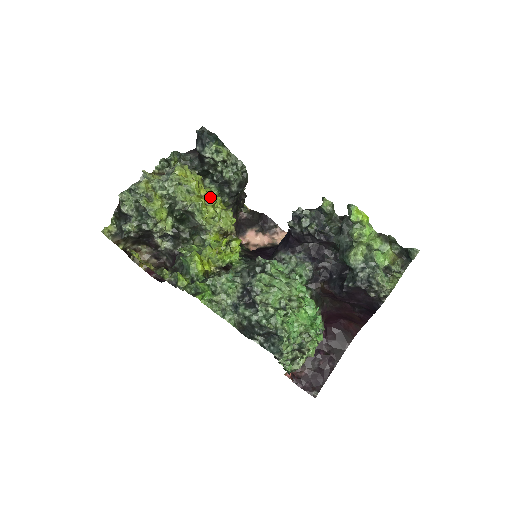
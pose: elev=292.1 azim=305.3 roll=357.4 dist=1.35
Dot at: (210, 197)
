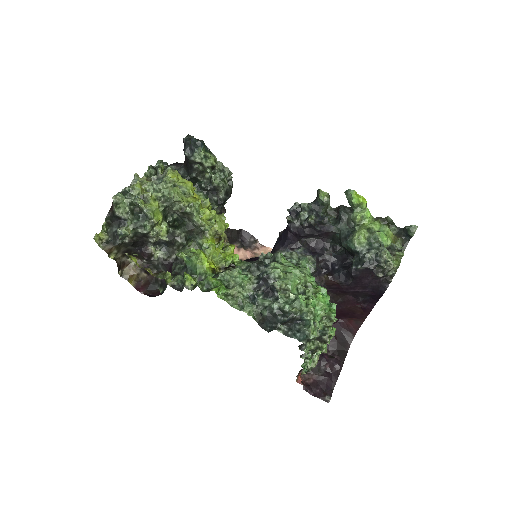
Dot at: (205, 199)
